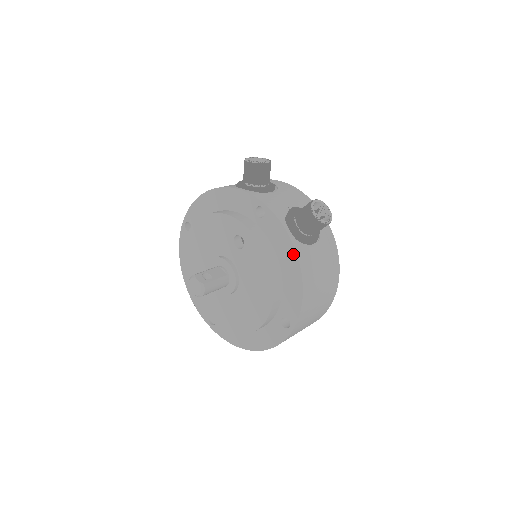
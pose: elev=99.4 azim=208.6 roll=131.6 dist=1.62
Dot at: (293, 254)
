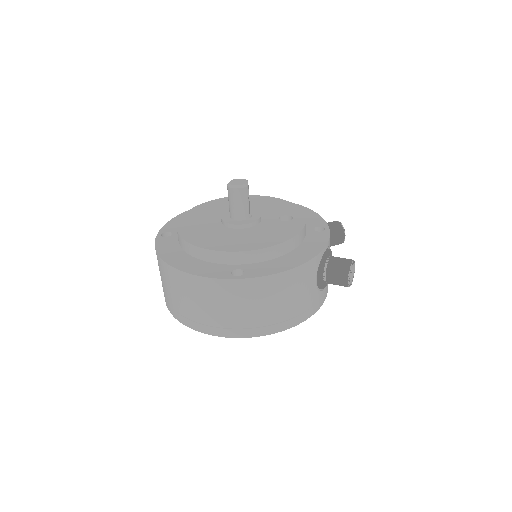
Dot at: (313, 254)
